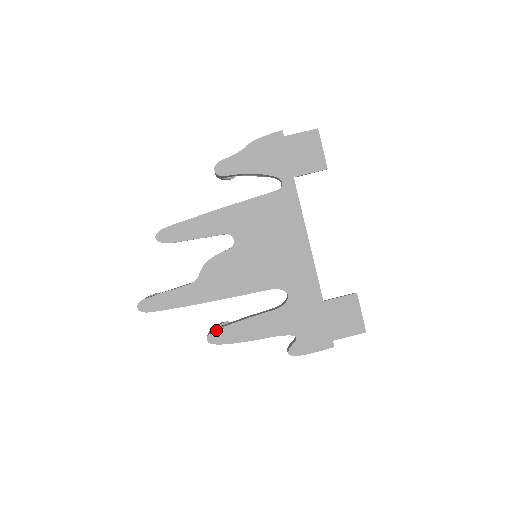
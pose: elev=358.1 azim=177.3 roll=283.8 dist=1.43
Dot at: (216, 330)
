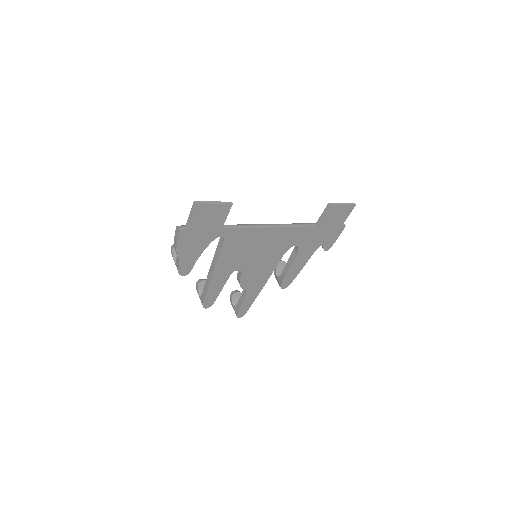
Dot at: (282, 285)
